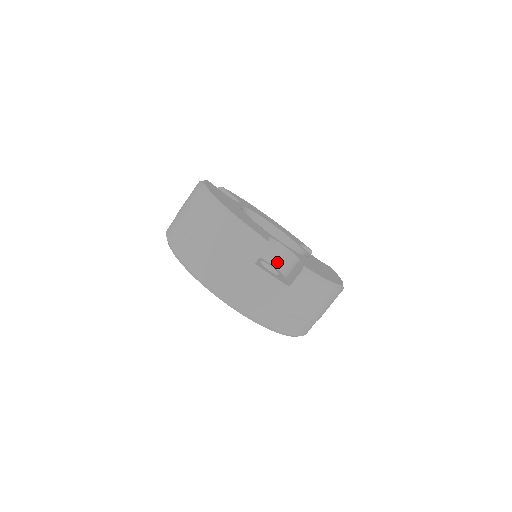
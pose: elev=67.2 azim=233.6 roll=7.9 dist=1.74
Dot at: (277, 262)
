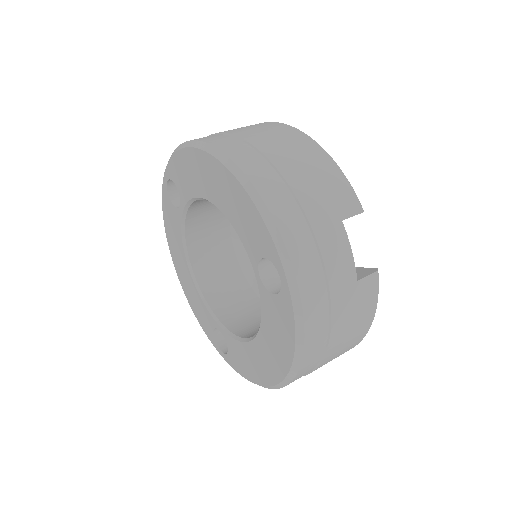
Dot at: occluded
